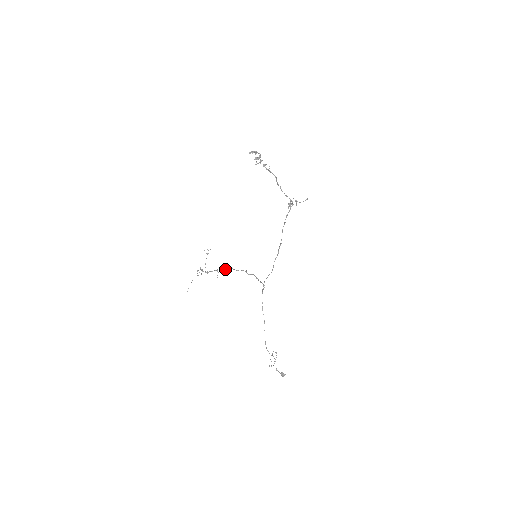
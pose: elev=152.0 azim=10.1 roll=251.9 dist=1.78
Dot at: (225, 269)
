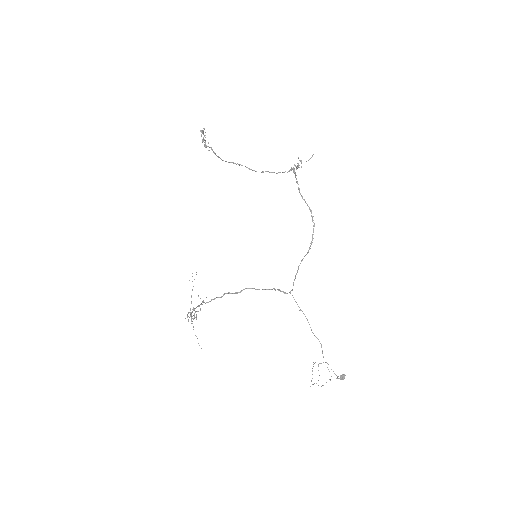
Dot at: occluded
